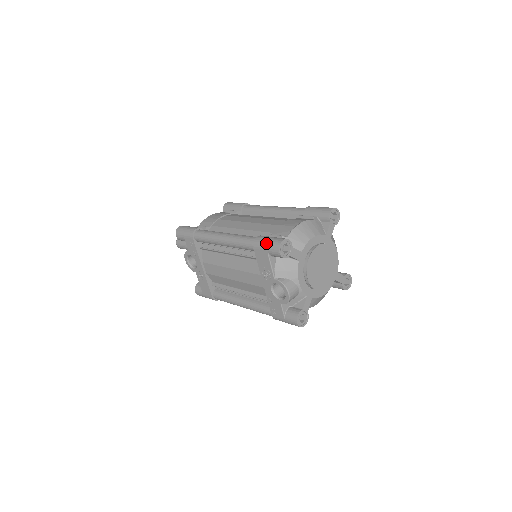
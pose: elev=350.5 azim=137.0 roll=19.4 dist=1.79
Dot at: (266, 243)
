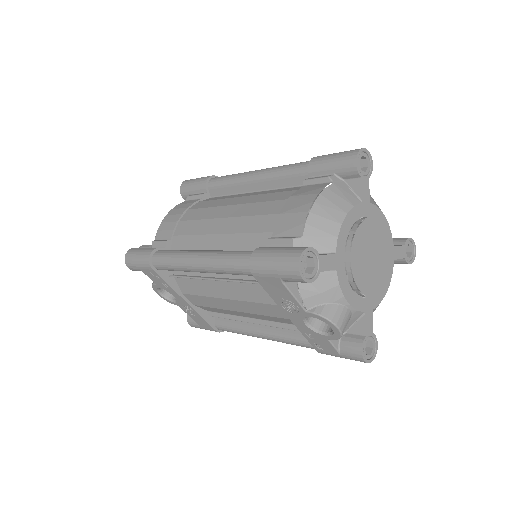
Dot at: (272, 266)
